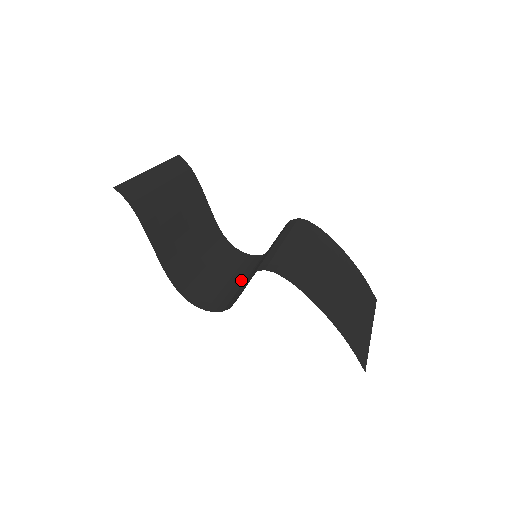
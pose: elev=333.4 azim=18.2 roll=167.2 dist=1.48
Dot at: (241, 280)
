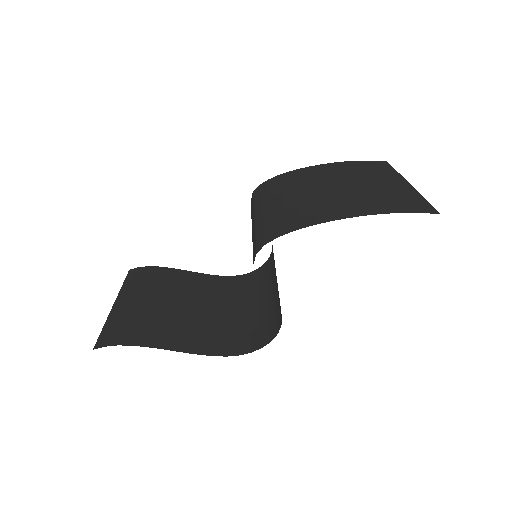
Dot at: (274, 286)
